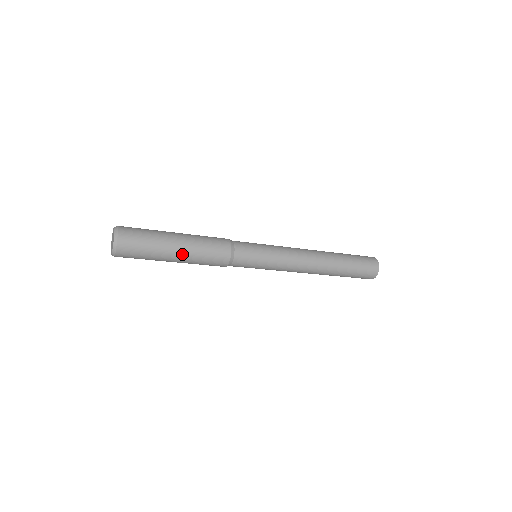
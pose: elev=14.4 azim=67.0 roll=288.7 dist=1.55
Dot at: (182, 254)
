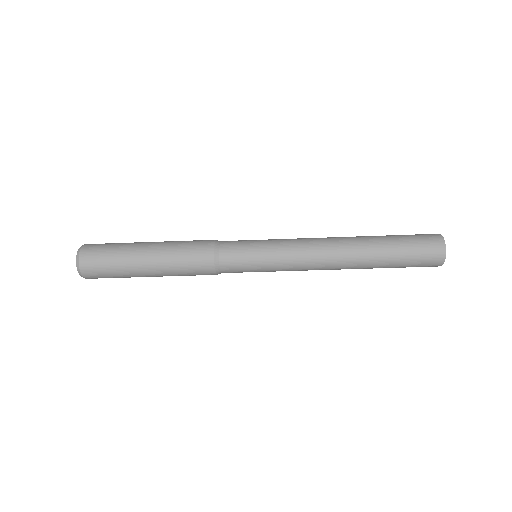
Dot at: (155, 271)
